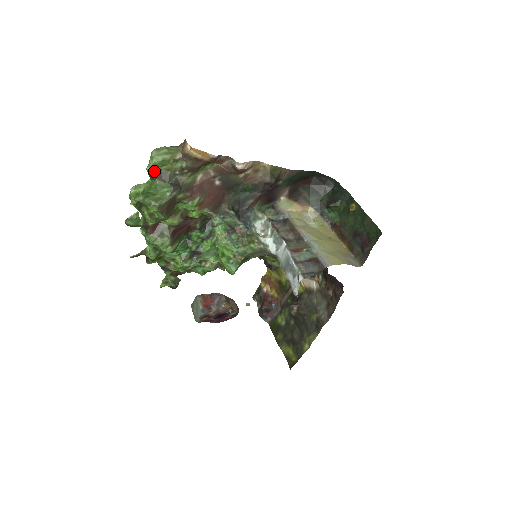
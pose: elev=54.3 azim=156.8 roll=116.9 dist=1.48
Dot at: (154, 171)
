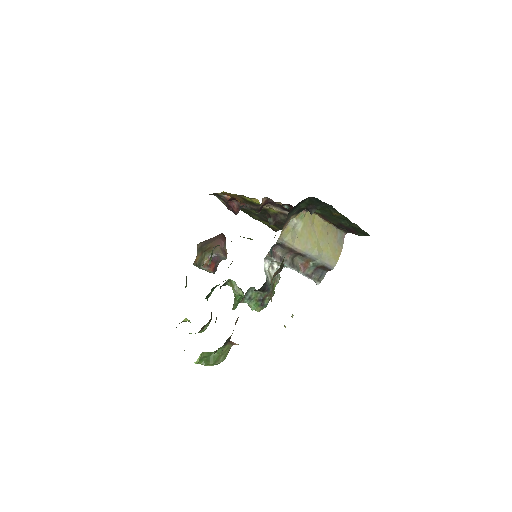
Dot at: occluded
